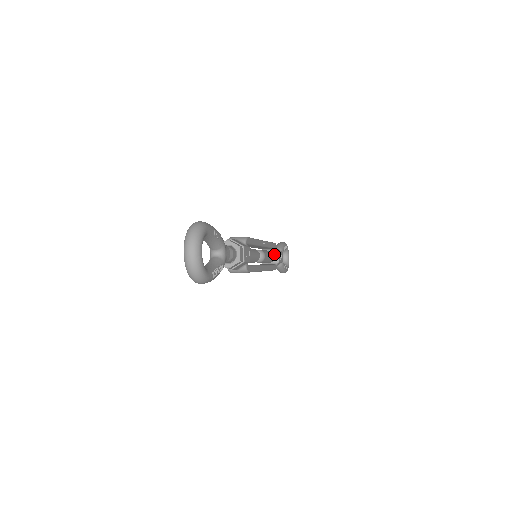
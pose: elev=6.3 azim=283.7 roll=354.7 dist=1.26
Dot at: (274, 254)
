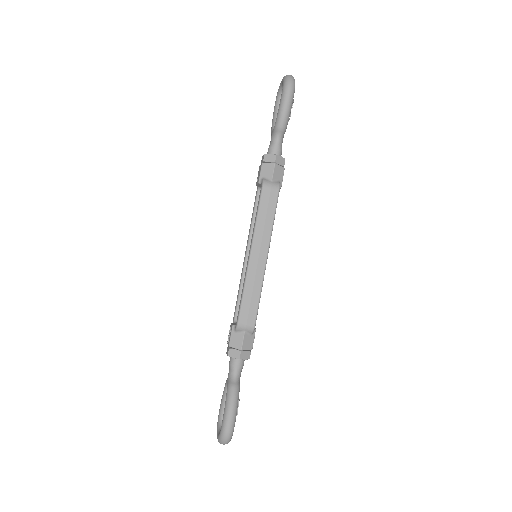
Dot at: occluded
